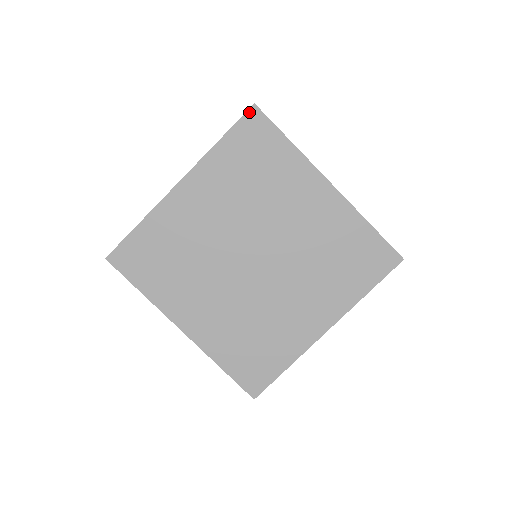
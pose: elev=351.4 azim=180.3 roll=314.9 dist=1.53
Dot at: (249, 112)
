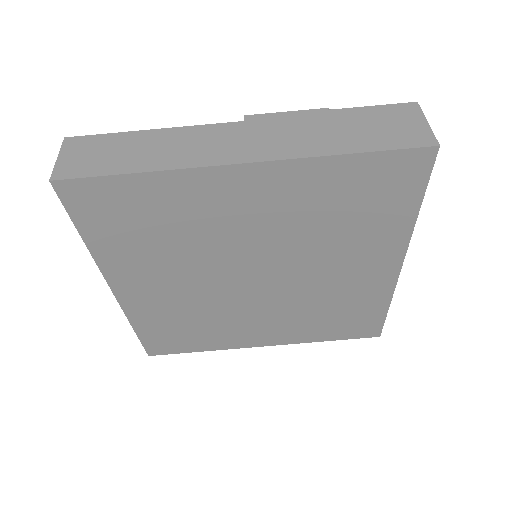
Dot at: (60, 193)
